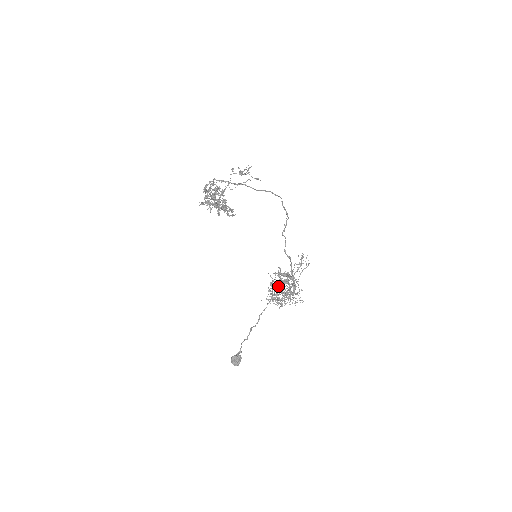
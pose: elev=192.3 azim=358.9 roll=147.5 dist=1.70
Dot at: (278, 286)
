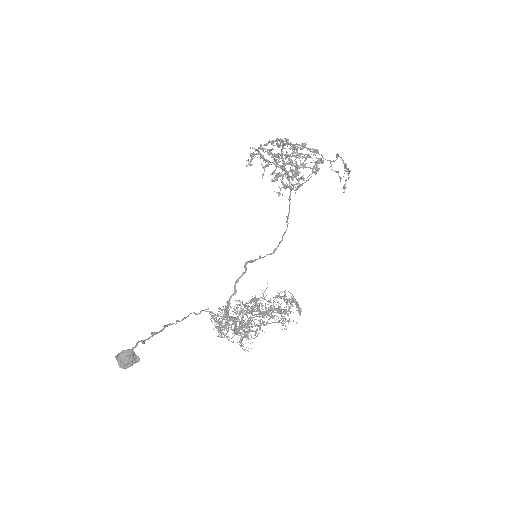
Dot at: (248, 309)
